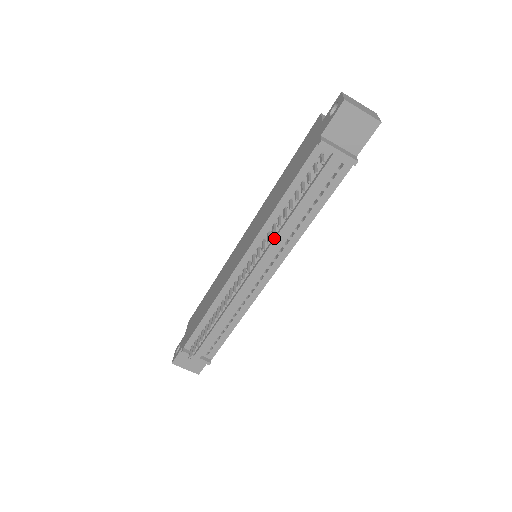
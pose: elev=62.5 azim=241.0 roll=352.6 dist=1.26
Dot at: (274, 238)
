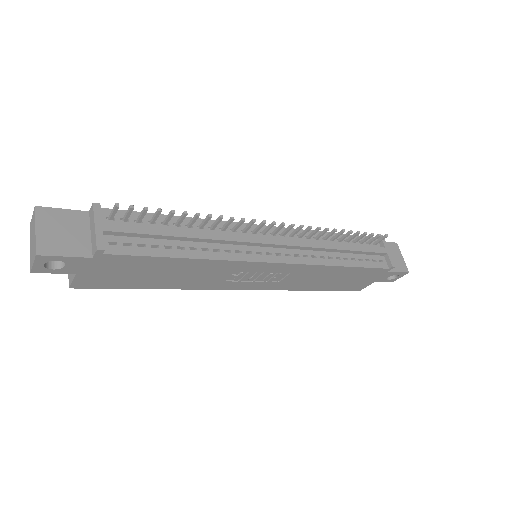
Dot at: (312, 241)
